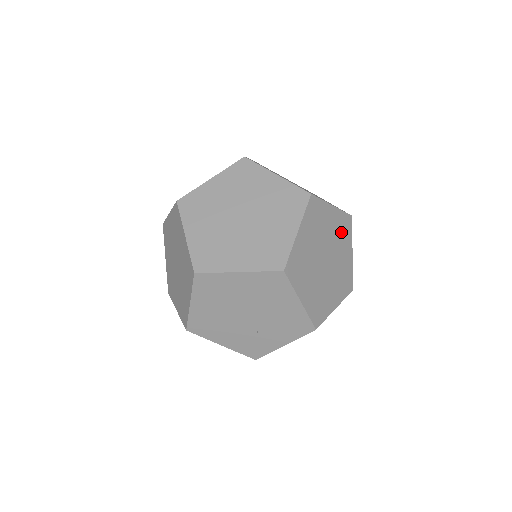
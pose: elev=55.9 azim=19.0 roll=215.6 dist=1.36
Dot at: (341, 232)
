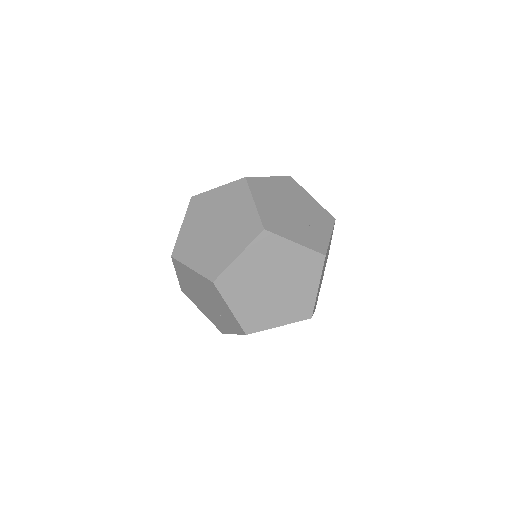
Dot at: occluded
